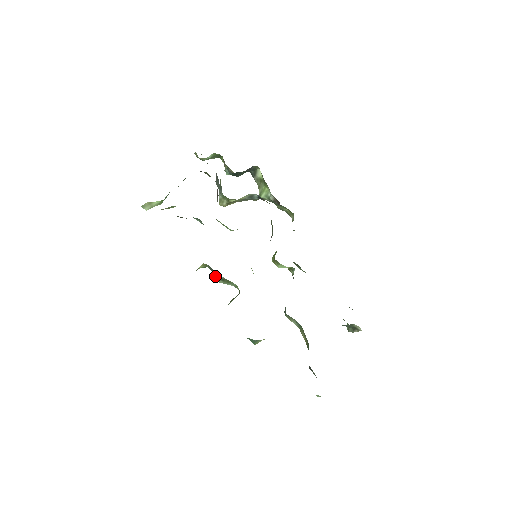
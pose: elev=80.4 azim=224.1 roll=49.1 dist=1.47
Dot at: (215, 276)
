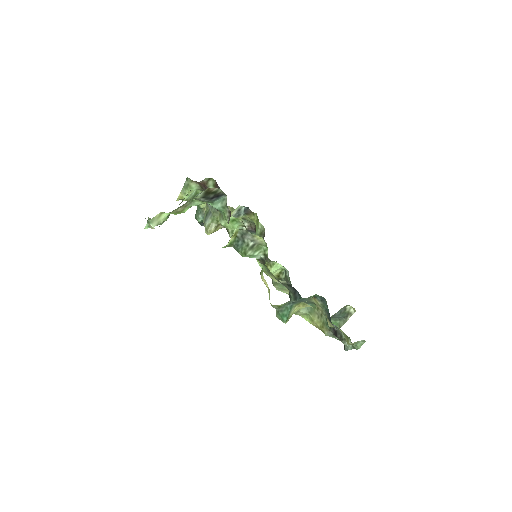
Dot at: (242, 251)
